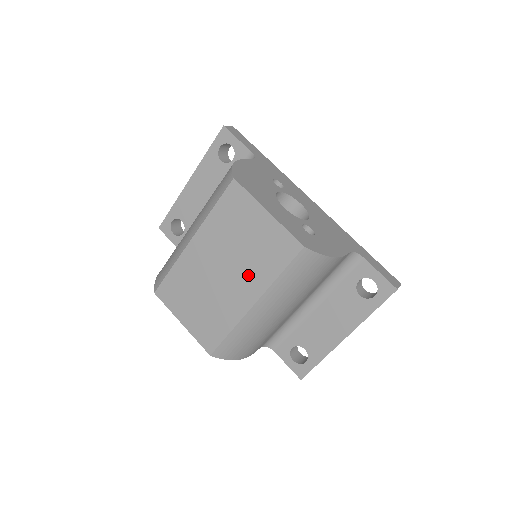
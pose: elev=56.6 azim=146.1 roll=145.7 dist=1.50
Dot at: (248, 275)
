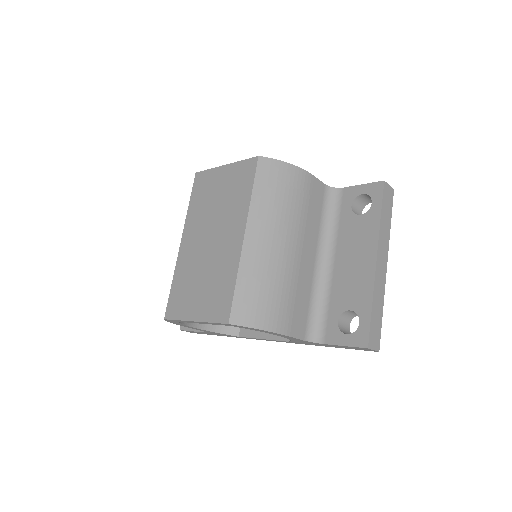
Dot at: (230, 218)
